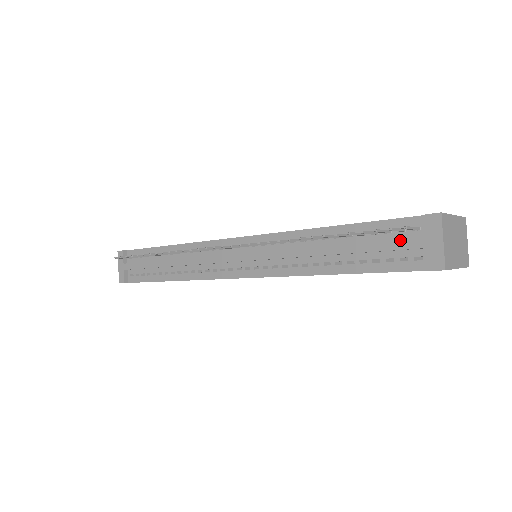
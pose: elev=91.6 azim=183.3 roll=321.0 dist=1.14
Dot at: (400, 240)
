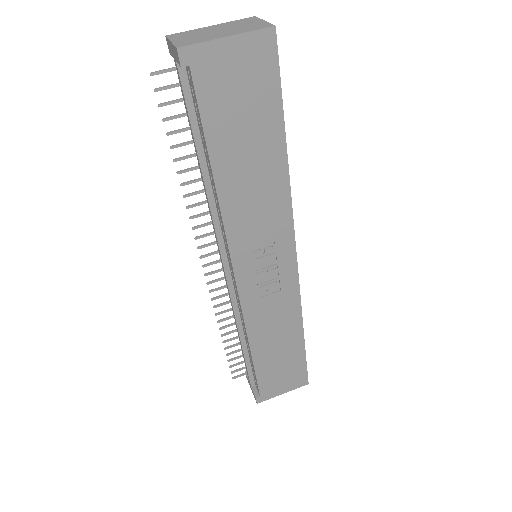
Dot at: occluded
